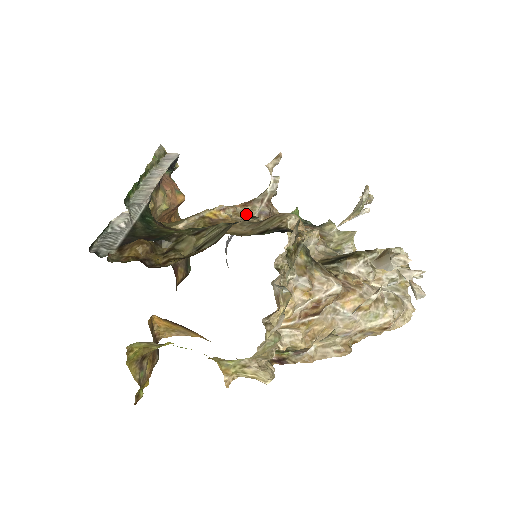
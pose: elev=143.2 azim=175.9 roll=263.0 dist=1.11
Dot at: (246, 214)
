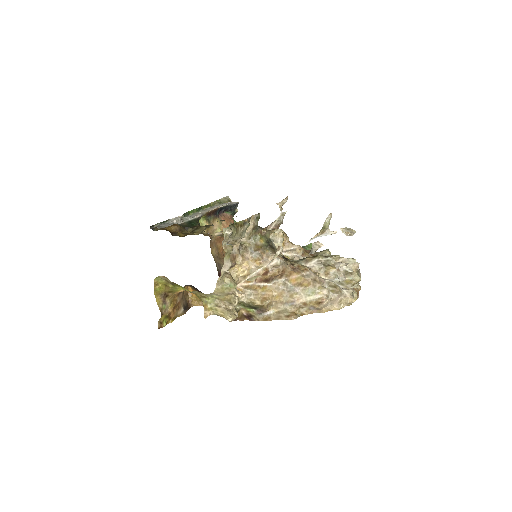
Dot at: occluded
